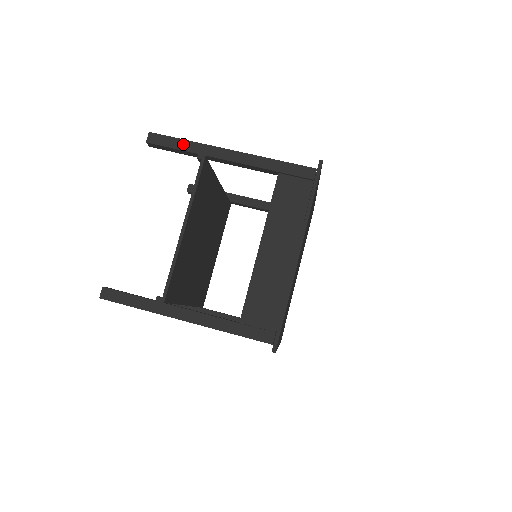
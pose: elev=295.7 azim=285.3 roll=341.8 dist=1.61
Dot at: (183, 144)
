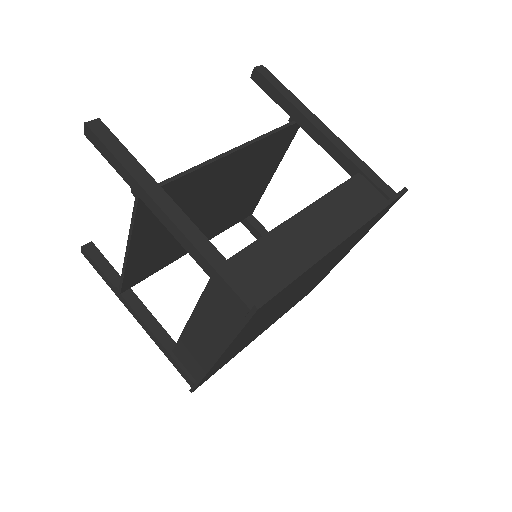
Dot at: (117, 165)
